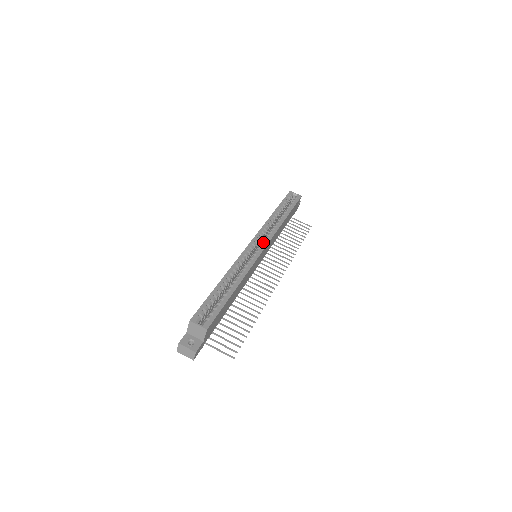
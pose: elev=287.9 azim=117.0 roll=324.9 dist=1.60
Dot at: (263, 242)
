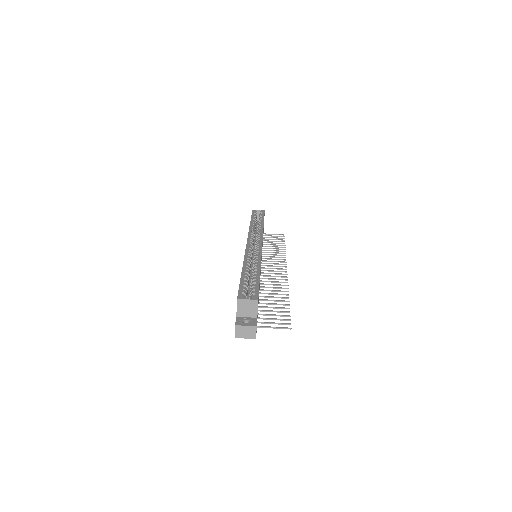
Dot at: (258, 240)
